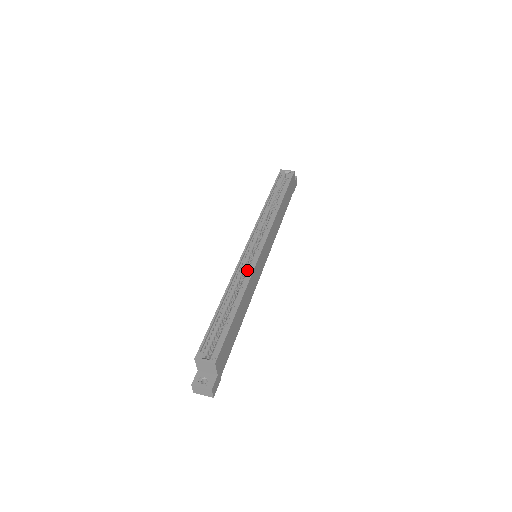
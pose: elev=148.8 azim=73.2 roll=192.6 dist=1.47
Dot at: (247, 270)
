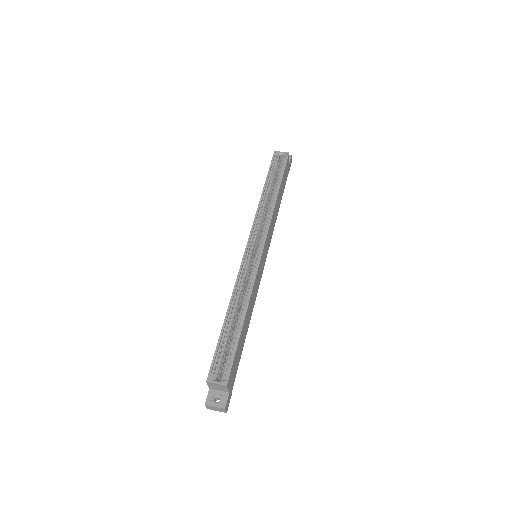
Dot at: (249, 277)
